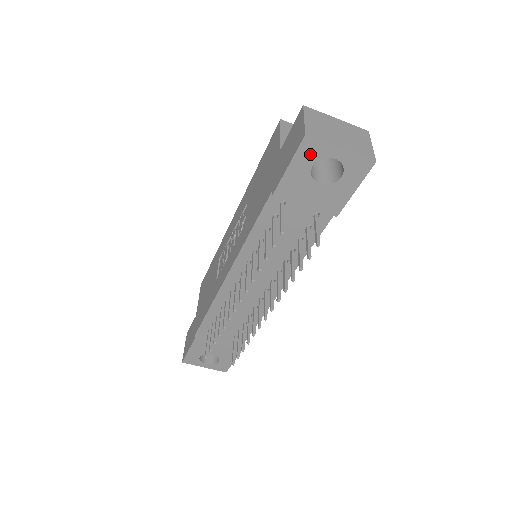
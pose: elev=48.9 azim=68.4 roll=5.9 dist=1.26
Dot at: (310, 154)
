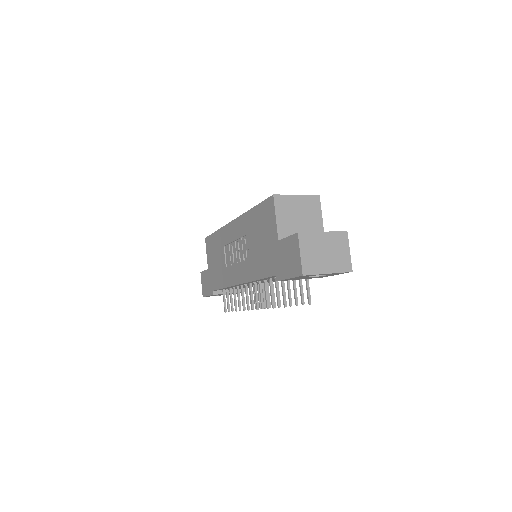
Dot at: (305, 276)
